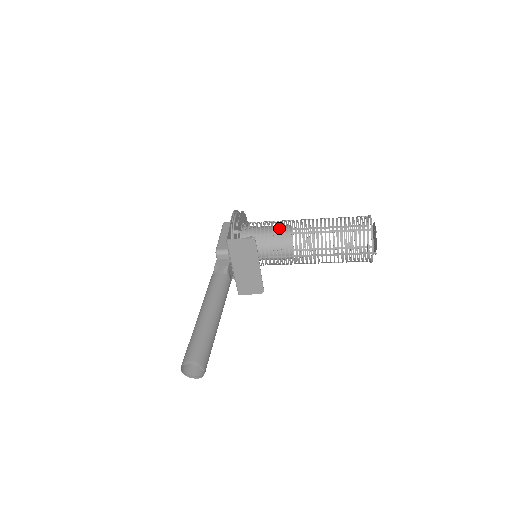
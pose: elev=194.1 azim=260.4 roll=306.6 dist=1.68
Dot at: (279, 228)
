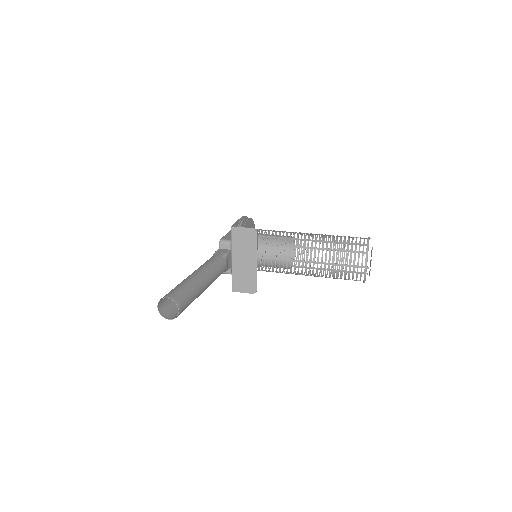
Dot at: occluded
